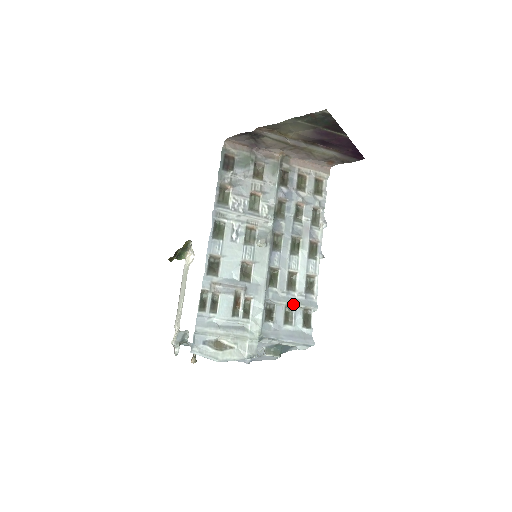
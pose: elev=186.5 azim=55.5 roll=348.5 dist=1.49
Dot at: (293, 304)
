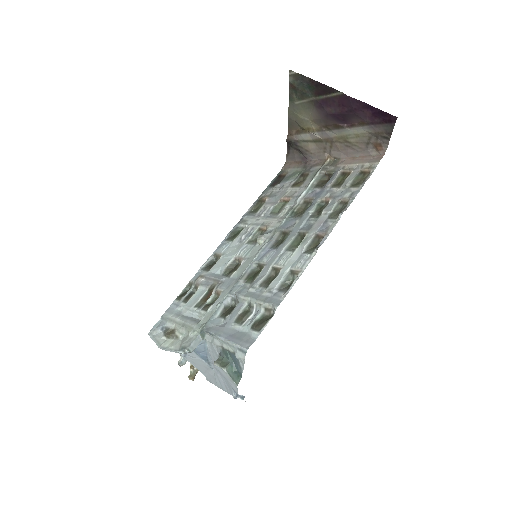
Dot at: (254, 300)
